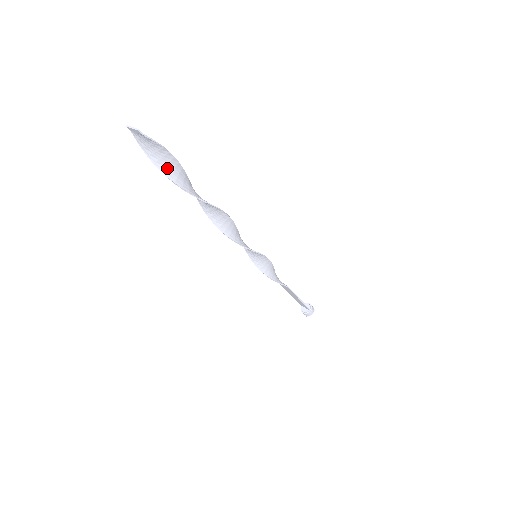
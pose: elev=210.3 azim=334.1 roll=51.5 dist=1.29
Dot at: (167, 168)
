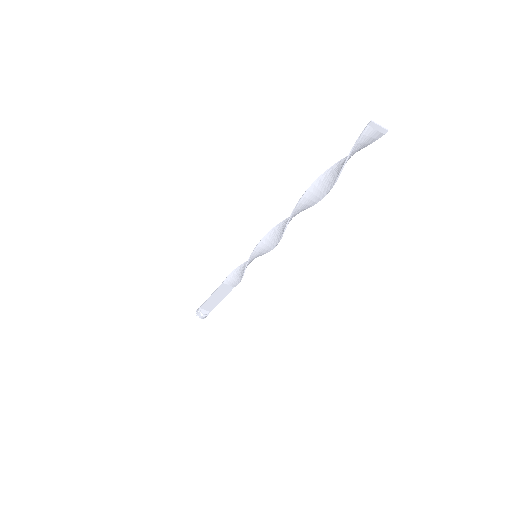
Dot at: (343, 165)
